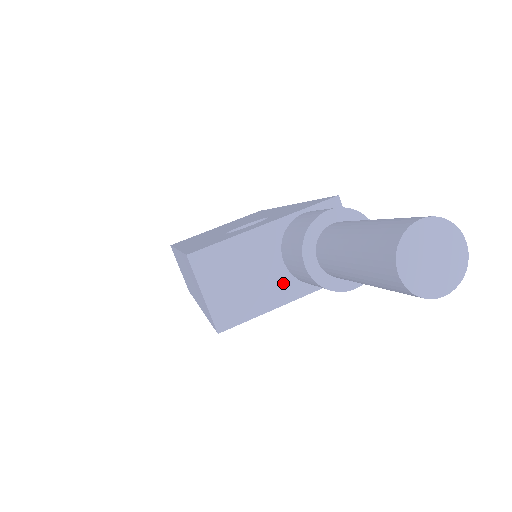
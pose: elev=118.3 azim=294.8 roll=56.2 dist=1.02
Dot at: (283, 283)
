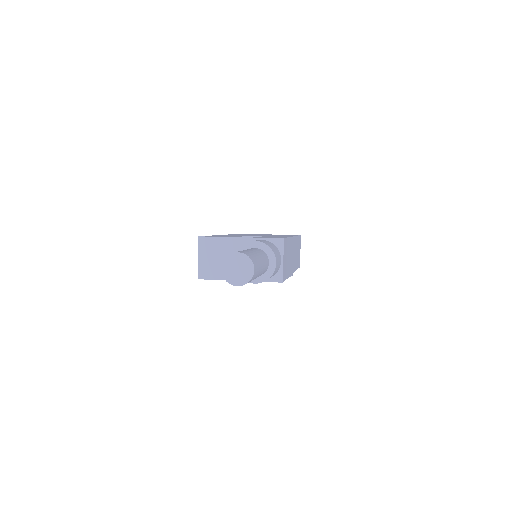
Dot at: occluded
